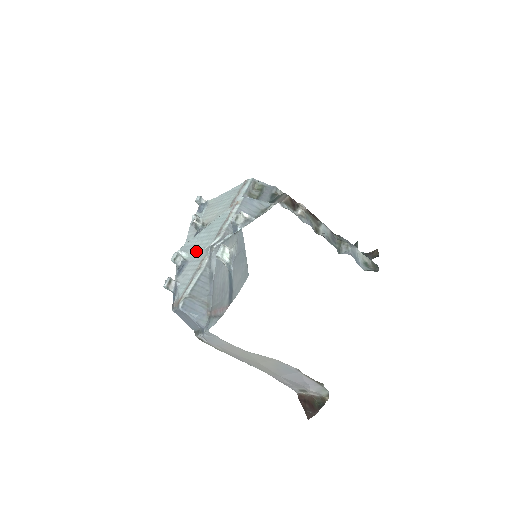
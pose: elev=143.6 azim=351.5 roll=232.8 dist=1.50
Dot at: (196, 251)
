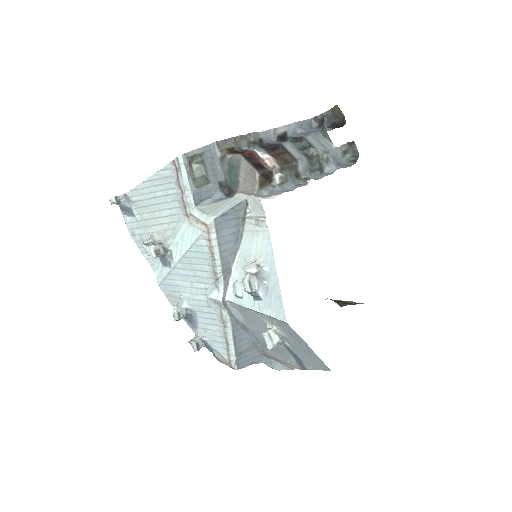
Dot at: (195, 298)
